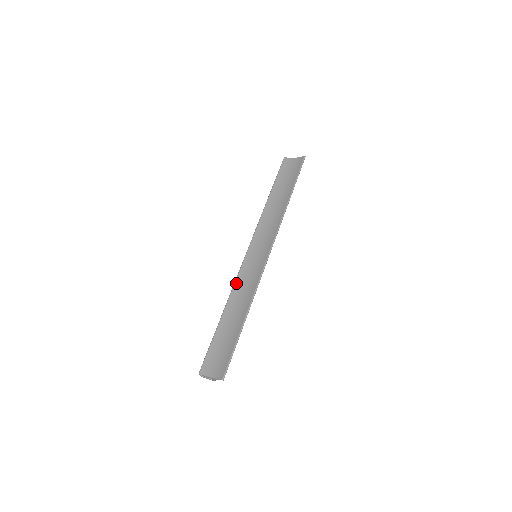
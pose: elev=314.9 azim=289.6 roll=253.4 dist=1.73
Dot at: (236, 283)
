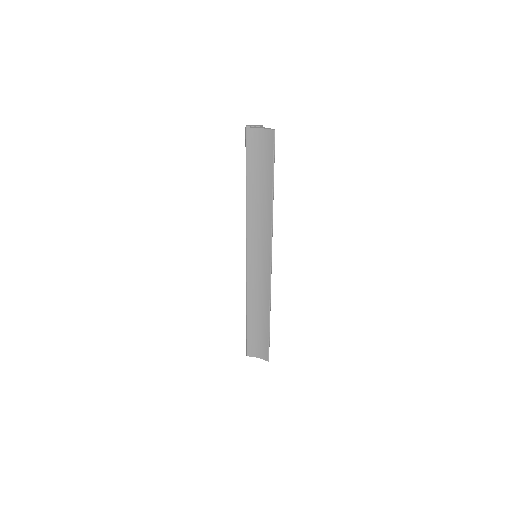
Dot at: (248, 288)
